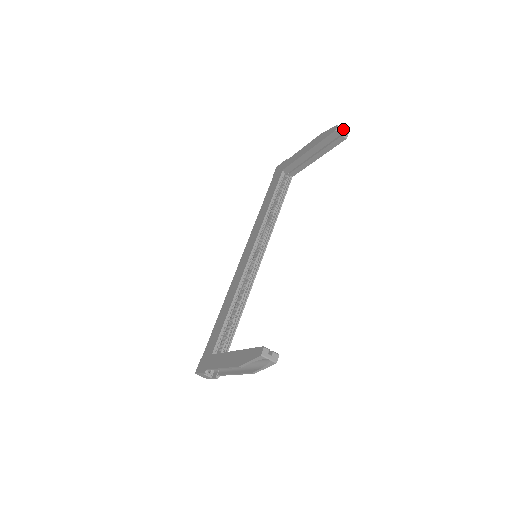
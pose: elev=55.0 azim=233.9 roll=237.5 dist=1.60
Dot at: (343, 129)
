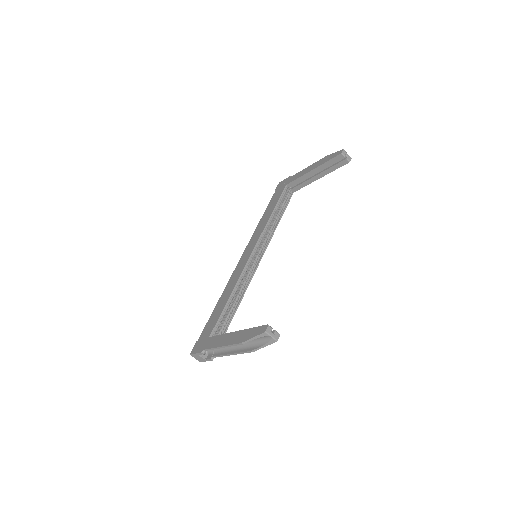
Dot at: occluded
